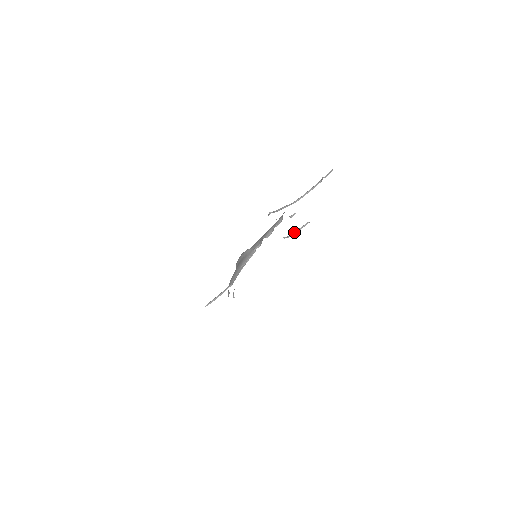
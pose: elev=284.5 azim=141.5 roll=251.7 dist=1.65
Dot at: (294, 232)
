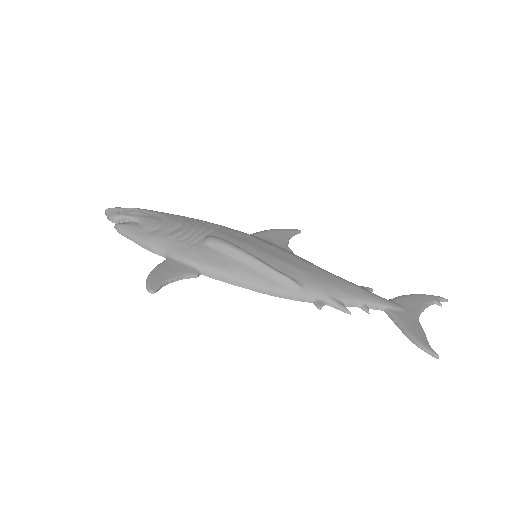
Dot at: (290, 238)
